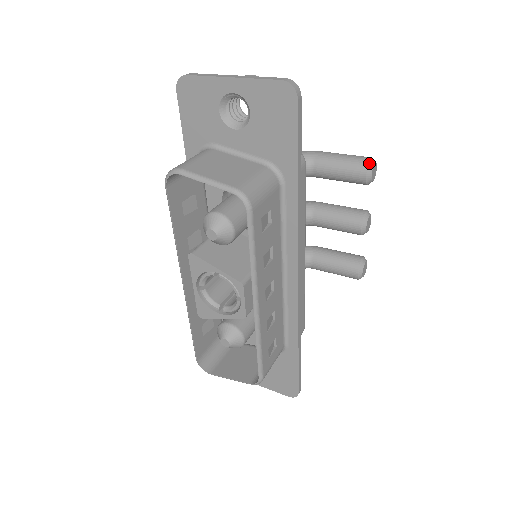
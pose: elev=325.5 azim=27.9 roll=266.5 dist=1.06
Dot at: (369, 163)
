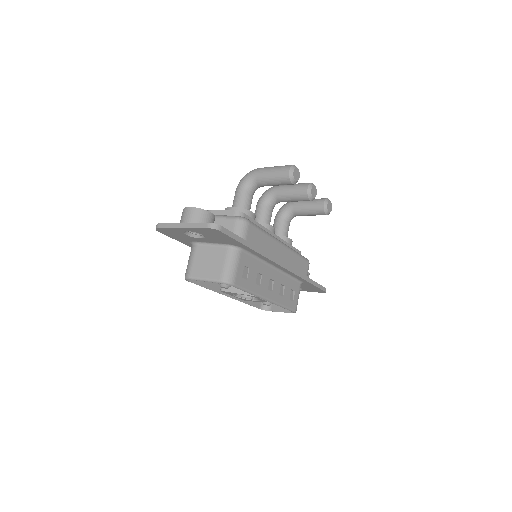
Dot at: (289, 176)
